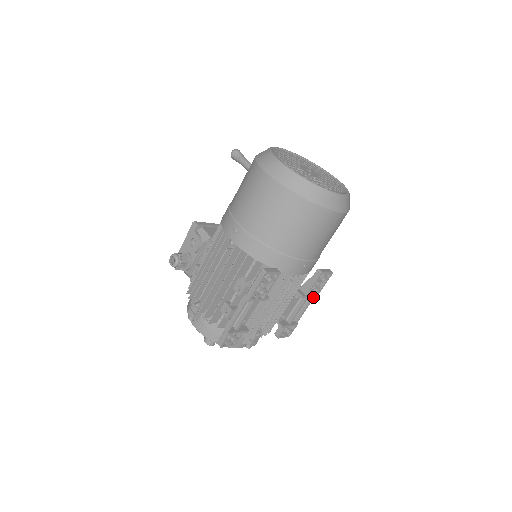
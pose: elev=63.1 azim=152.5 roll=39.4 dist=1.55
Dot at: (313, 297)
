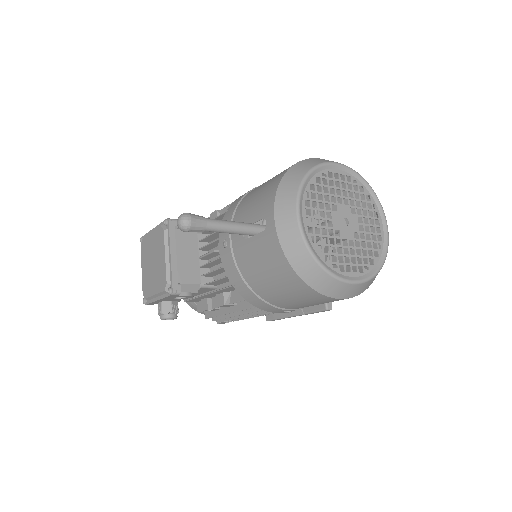
Dot at: occluded
